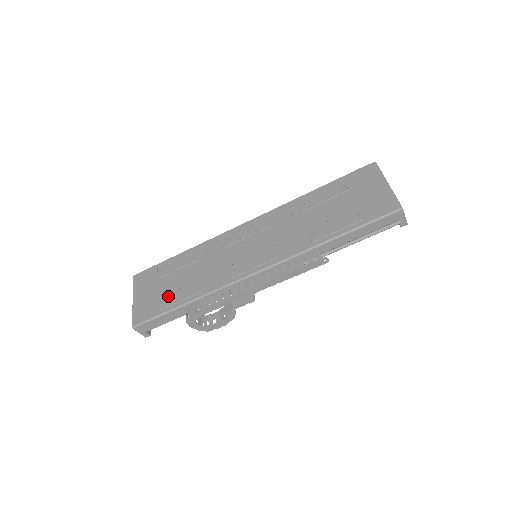
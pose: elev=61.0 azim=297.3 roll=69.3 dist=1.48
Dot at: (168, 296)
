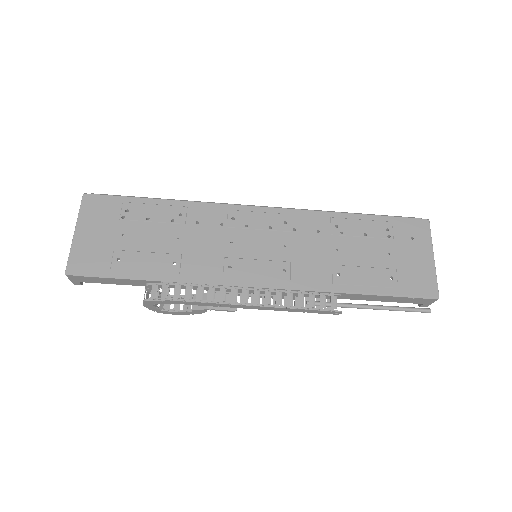
Dot at: (130, 255)
